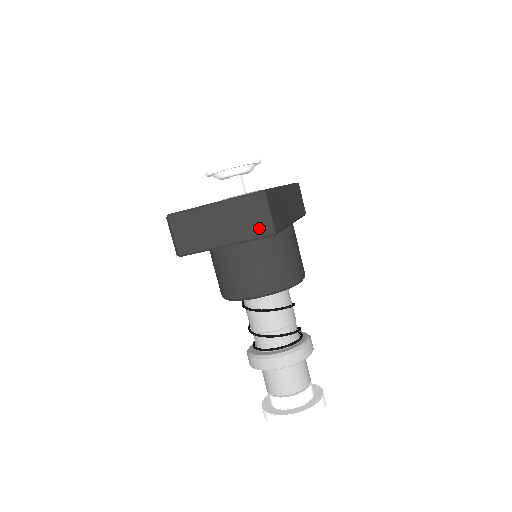
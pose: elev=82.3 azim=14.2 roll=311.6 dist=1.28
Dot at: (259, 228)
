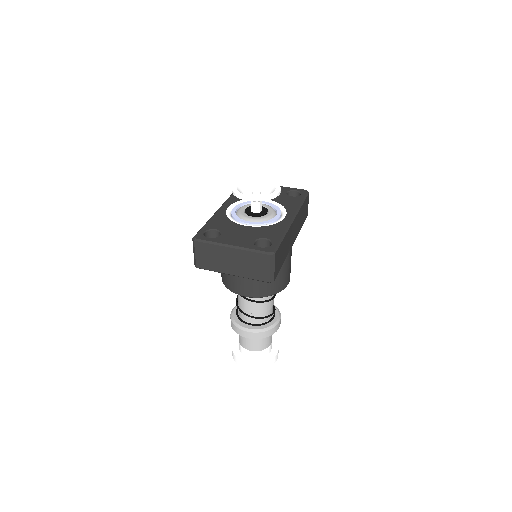
Dot at: (263, 276)
